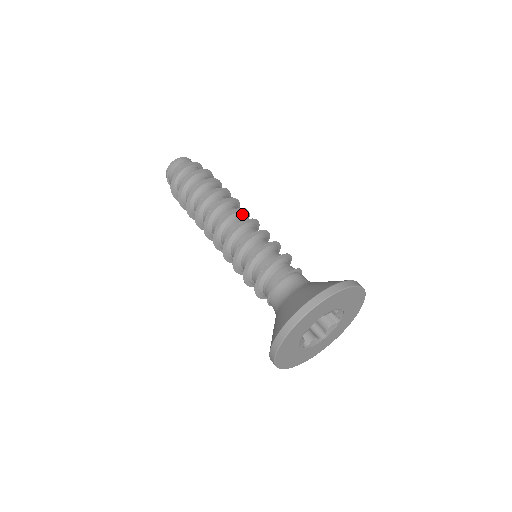
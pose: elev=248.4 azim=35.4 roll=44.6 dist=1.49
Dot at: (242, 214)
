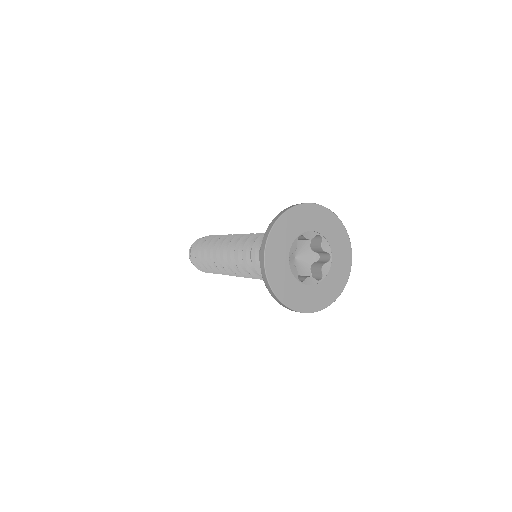
Dot at: occluded
